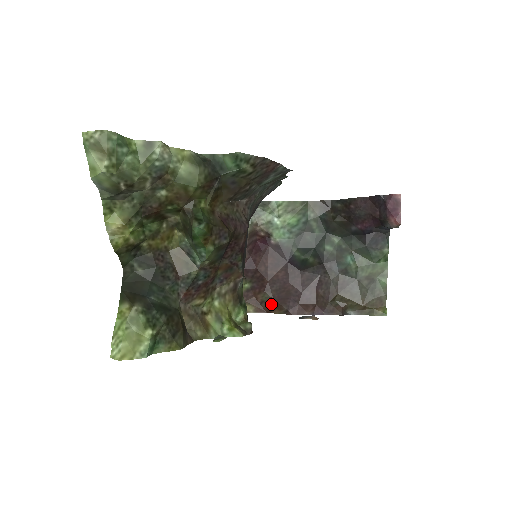
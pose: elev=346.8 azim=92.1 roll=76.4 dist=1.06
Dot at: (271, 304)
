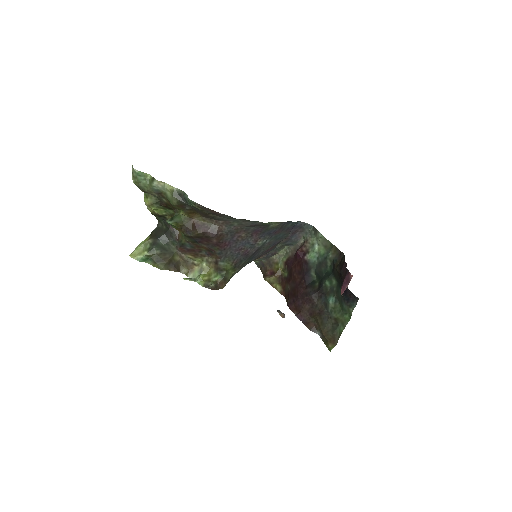
Dot at: (287, 294)
